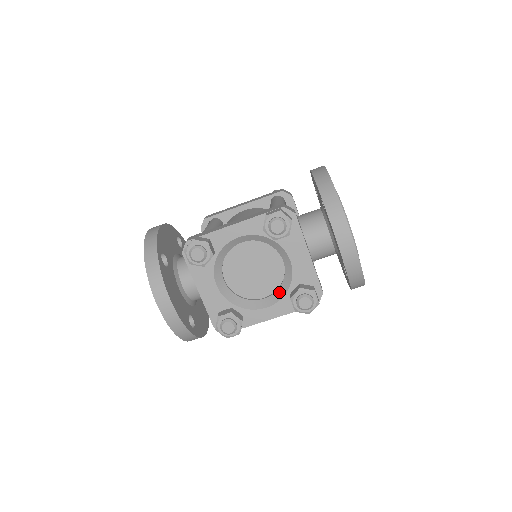
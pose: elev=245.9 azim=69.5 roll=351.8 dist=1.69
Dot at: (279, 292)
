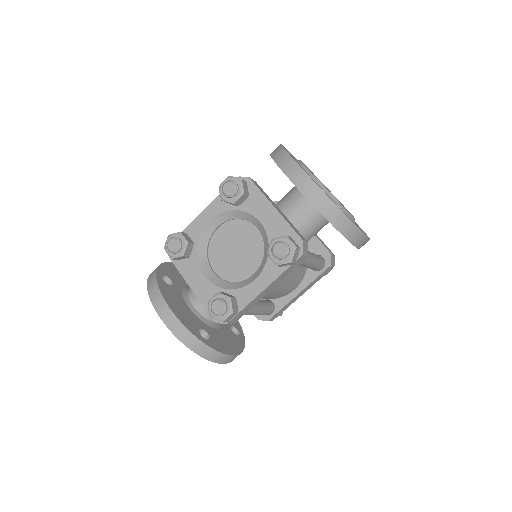
Dot at: (263, 260)
